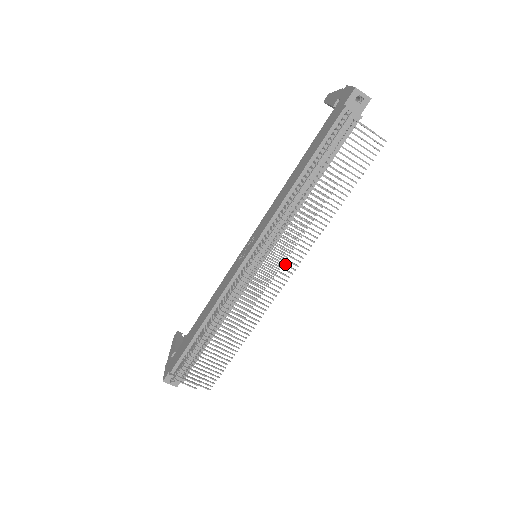
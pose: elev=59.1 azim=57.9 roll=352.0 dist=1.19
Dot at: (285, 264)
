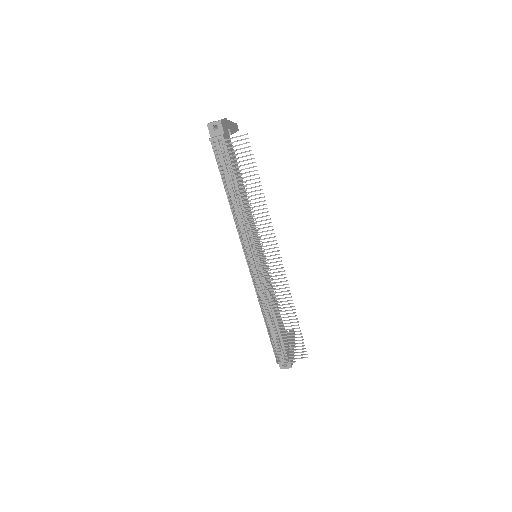
Dot at: (269, 249)
